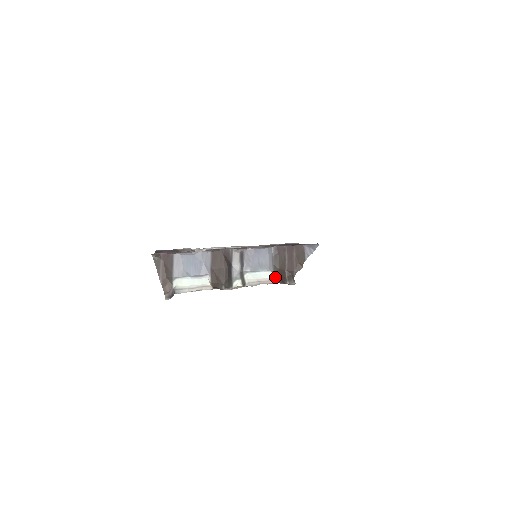
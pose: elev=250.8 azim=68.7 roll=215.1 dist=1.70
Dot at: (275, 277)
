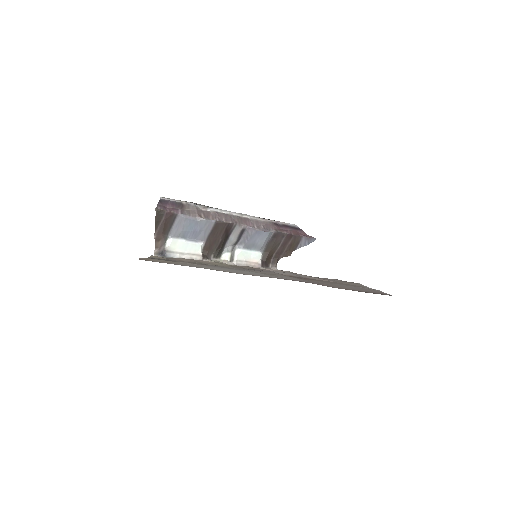
Dot at: (262, 258)
